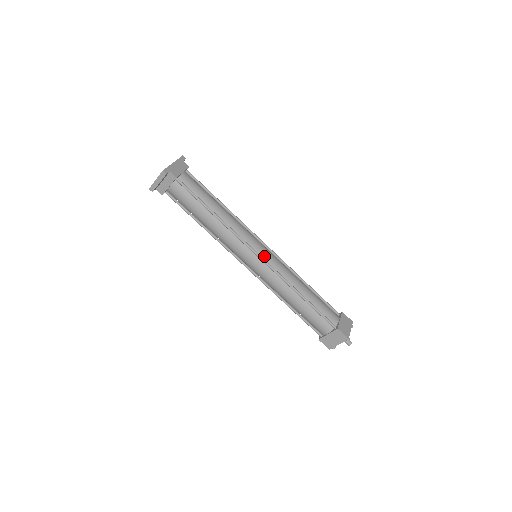
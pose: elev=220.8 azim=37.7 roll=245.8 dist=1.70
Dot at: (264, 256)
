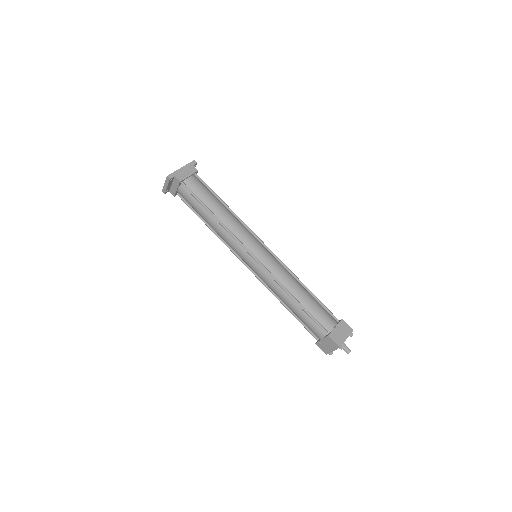
Dot at: (259, 257)
